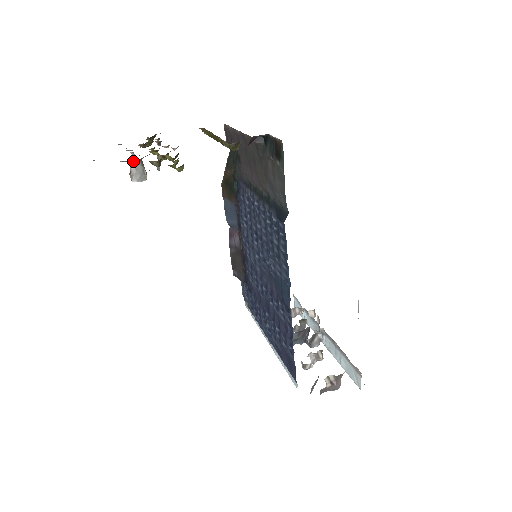
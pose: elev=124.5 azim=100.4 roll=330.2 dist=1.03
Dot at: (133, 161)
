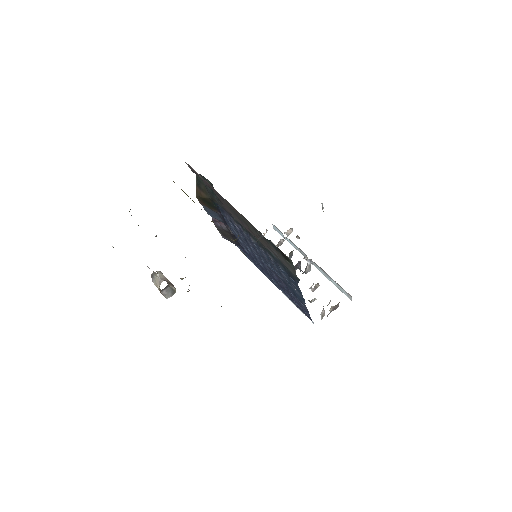
Dot at: (163, 289)
